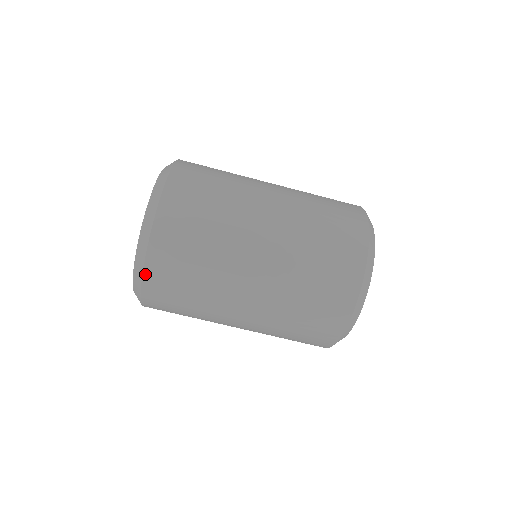
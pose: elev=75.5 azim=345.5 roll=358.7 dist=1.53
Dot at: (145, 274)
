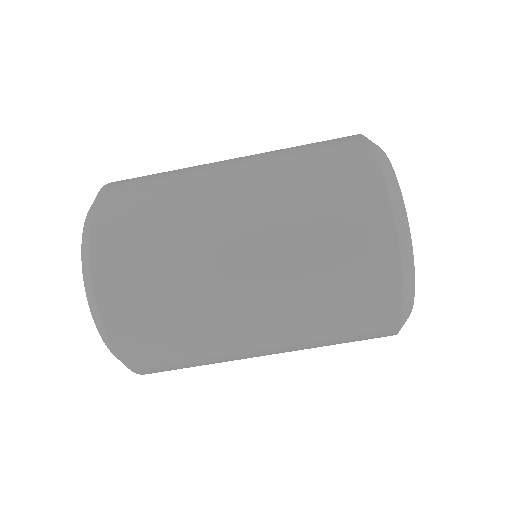
Dot at: (93, 265)
